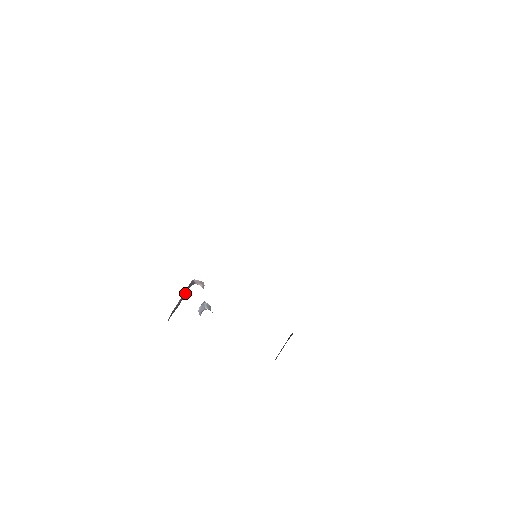
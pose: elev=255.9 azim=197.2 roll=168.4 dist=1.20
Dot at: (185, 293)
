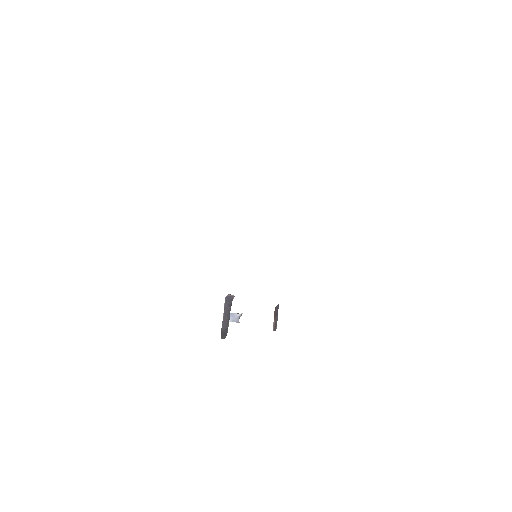
Dot at: (228, 309)
